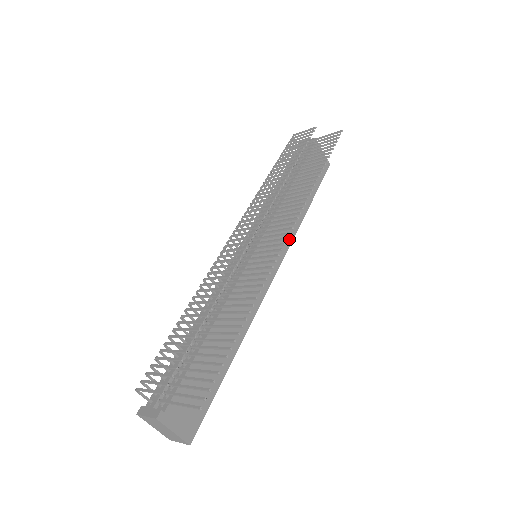
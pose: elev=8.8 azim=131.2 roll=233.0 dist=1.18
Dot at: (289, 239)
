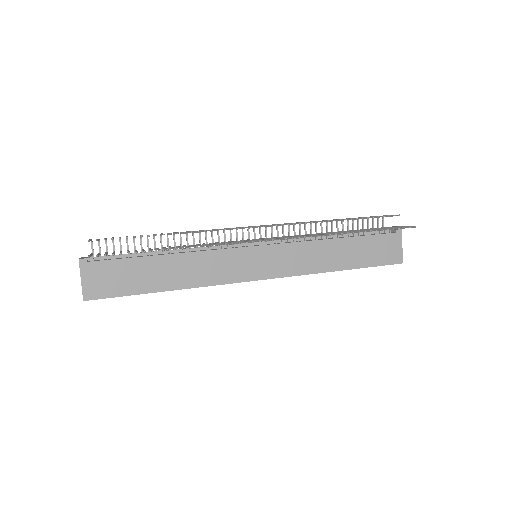
Dot at: (297, 271)
